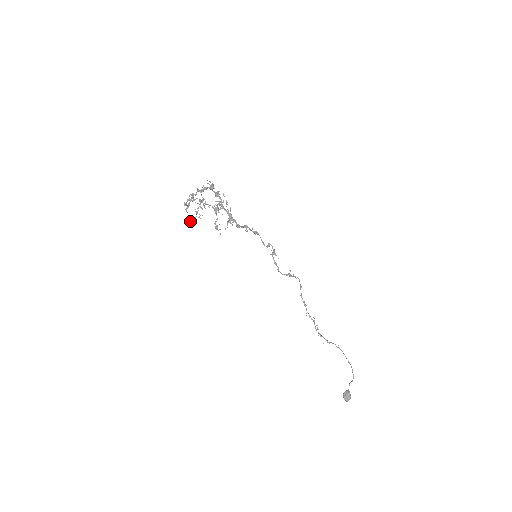
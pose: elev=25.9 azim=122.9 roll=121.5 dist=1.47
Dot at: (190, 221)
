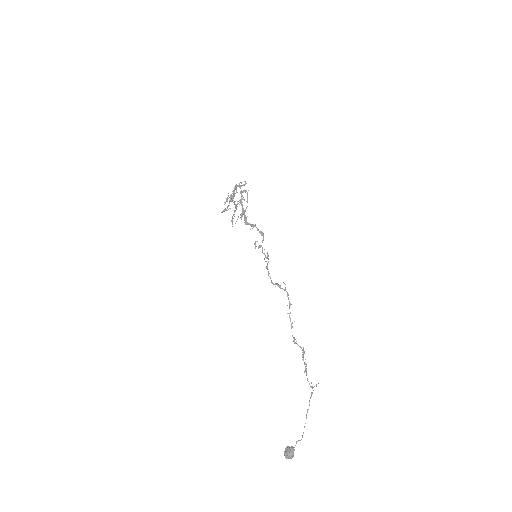
Dot at: (222, 212)
